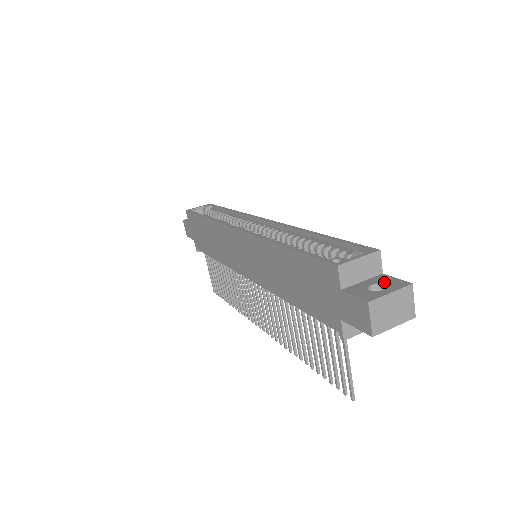
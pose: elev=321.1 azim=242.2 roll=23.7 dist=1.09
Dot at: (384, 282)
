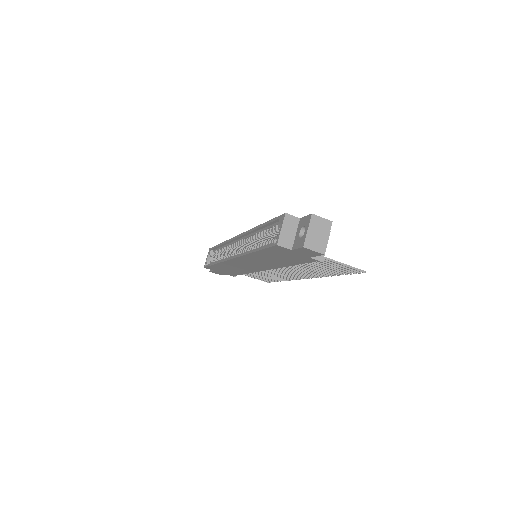
Dot at: (303, 225)
